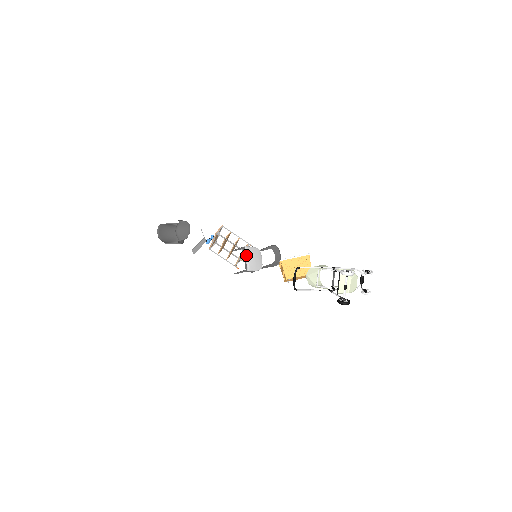
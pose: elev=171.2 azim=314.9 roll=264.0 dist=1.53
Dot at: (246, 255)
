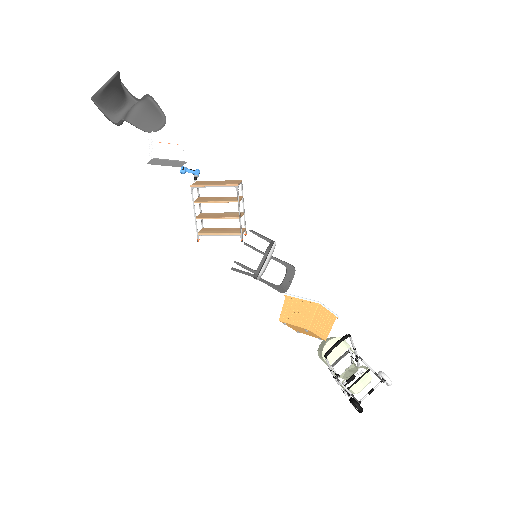
Dot at: (271, 254)
